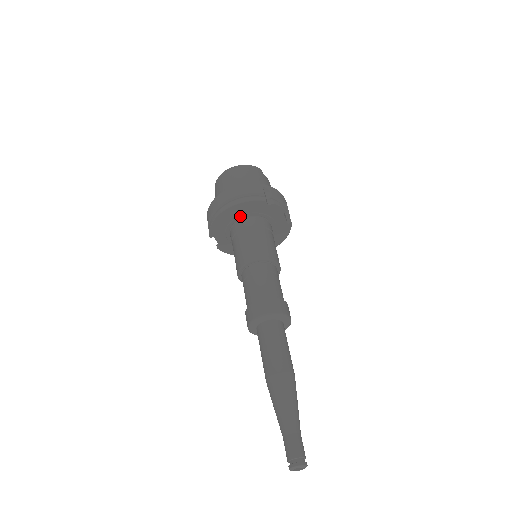
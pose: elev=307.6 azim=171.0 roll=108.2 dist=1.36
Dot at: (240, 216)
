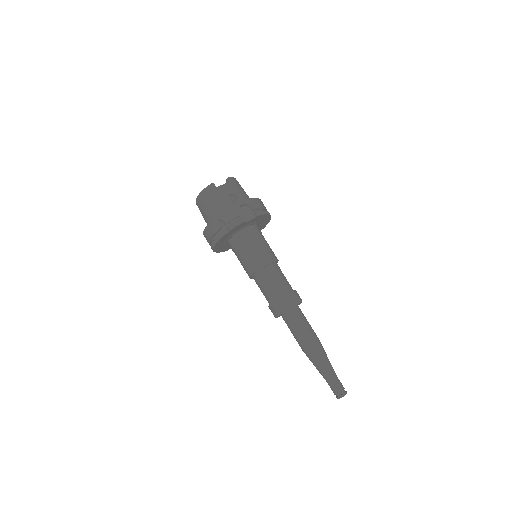
Dot at: (225, 243)
